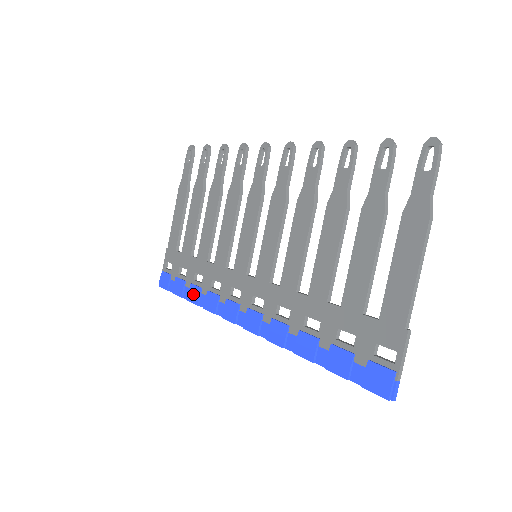
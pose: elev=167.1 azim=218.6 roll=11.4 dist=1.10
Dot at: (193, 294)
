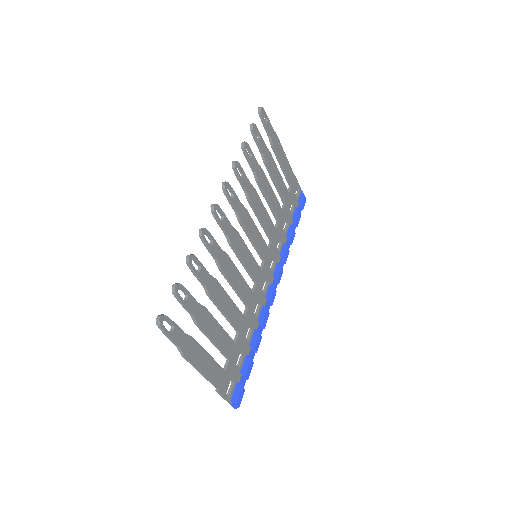
Dot at: occluded
